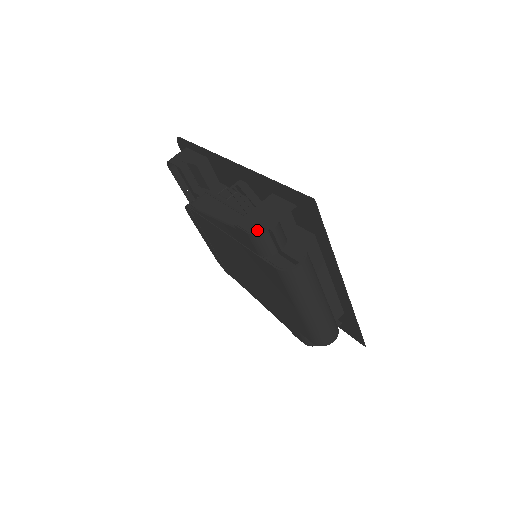
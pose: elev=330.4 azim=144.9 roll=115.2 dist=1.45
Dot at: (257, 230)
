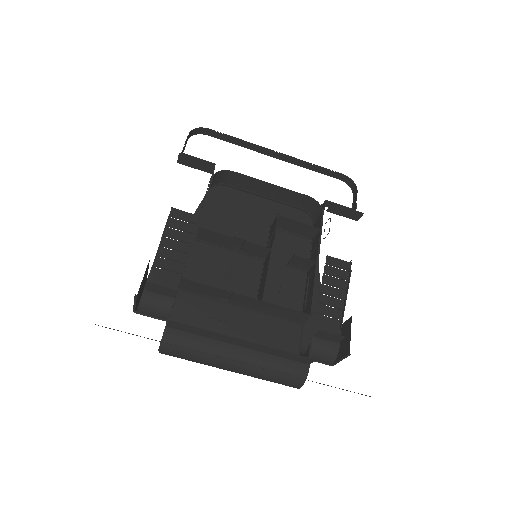
Dot at: occluded
